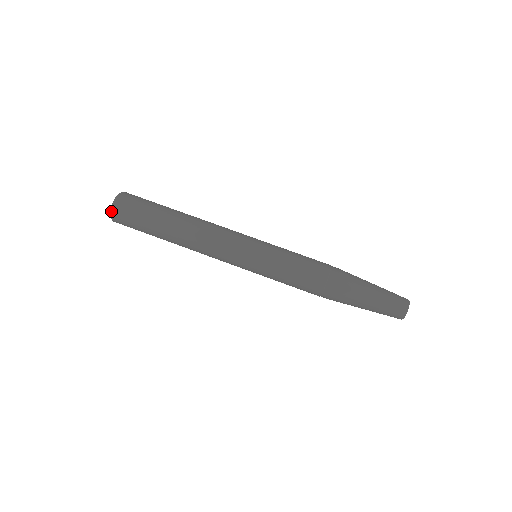
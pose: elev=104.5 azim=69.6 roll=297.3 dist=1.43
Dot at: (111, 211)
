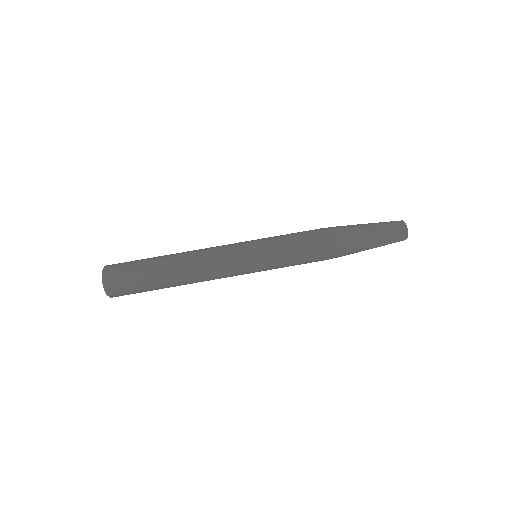
Dot at: (103, 283)
